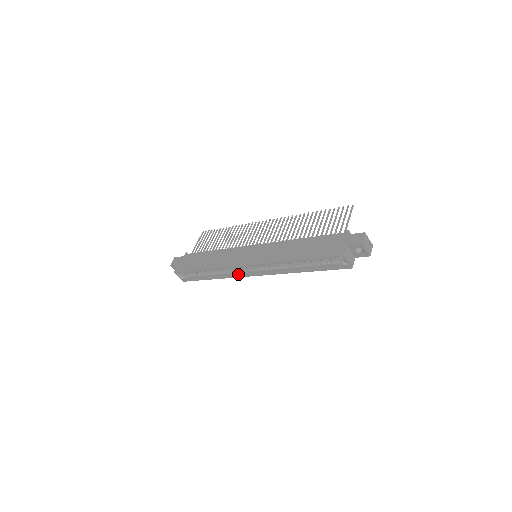
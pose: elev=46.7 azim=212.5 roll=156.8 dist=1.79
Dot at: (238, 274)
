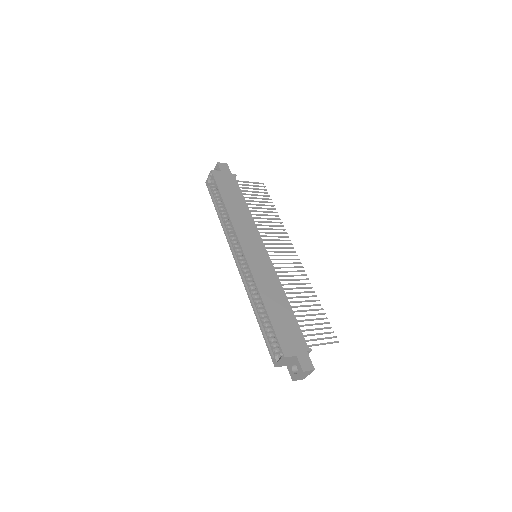
Dot at: (232, 242)
